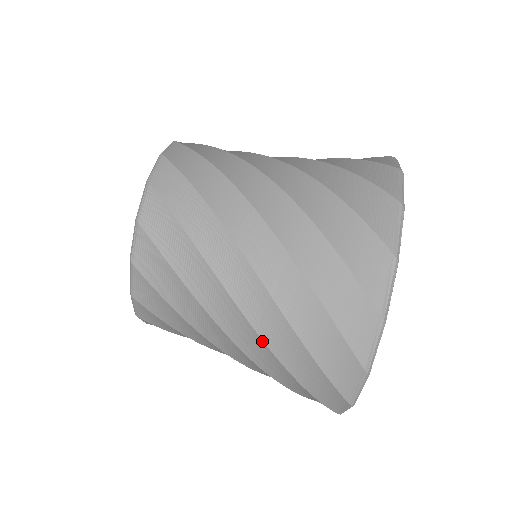
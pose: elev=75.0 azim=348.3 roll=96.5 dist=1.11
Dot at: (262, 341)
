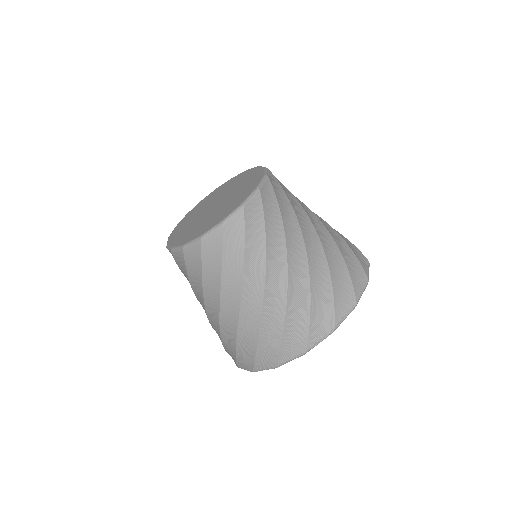
Dot at: (219, 329)
